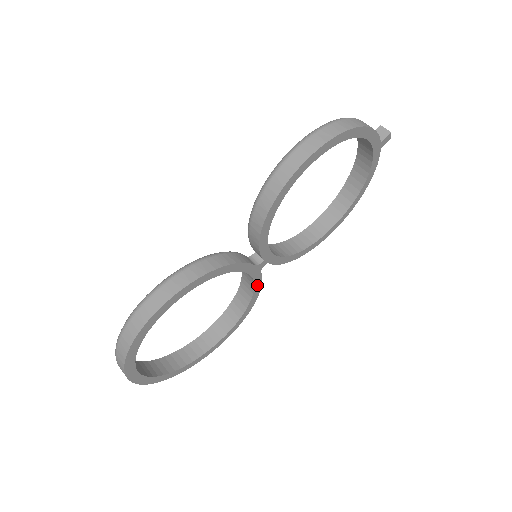
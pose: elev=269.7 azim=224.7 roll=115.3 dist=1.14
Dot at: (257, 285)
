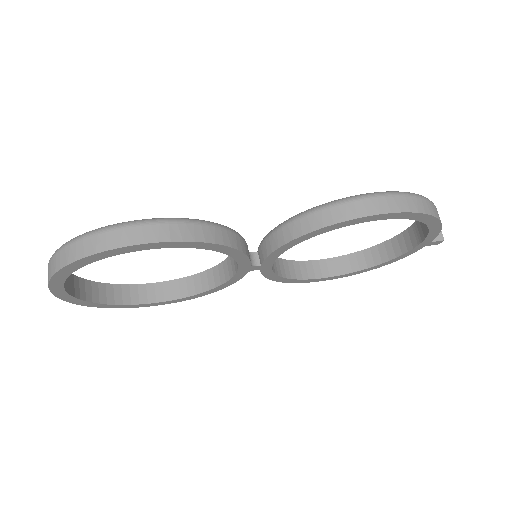
Dot at: (232, 280)
